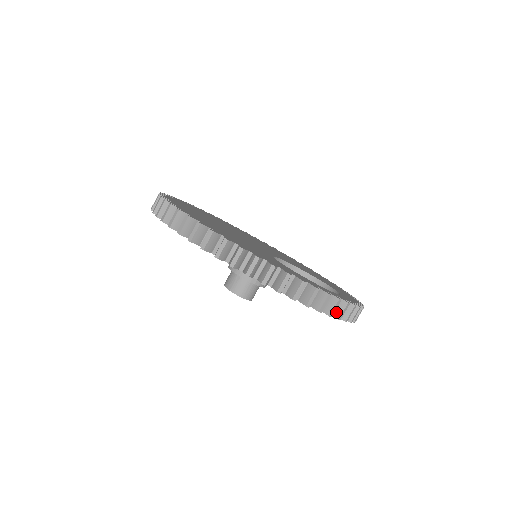
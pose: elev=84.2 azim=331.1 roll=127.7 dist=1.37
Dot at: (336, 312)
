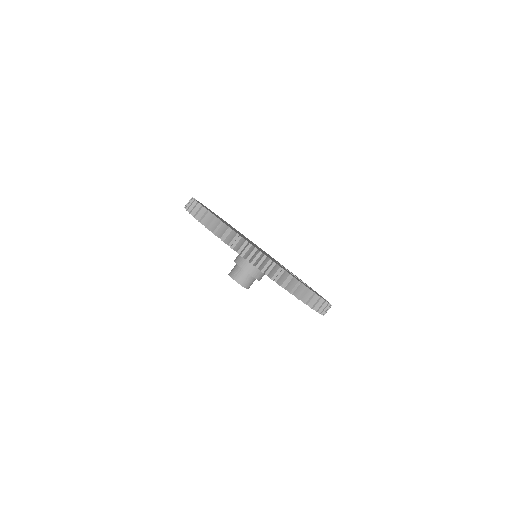
Dot at: occluded
